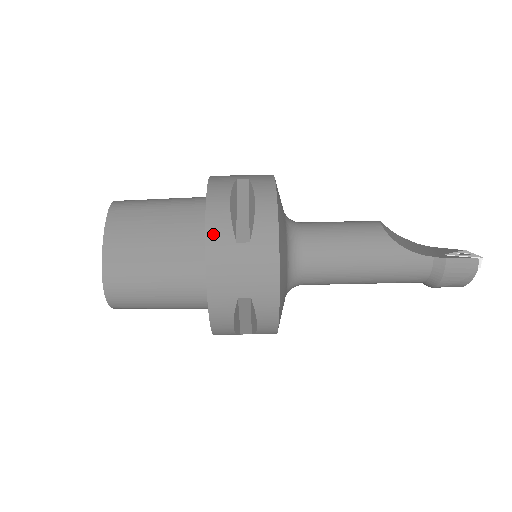
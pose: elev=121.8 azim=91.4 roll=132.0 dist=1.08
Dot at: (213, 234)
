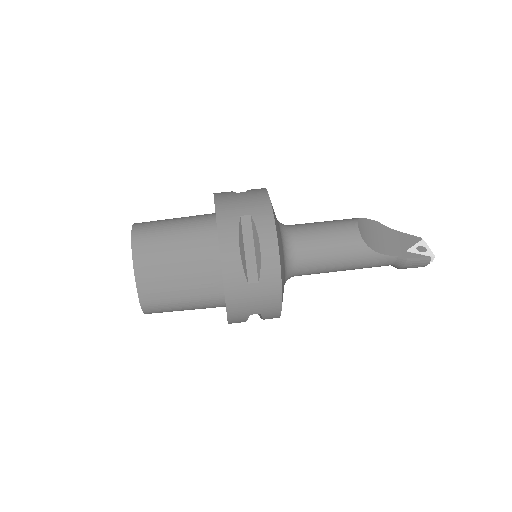
Dot at: (229, 279)
